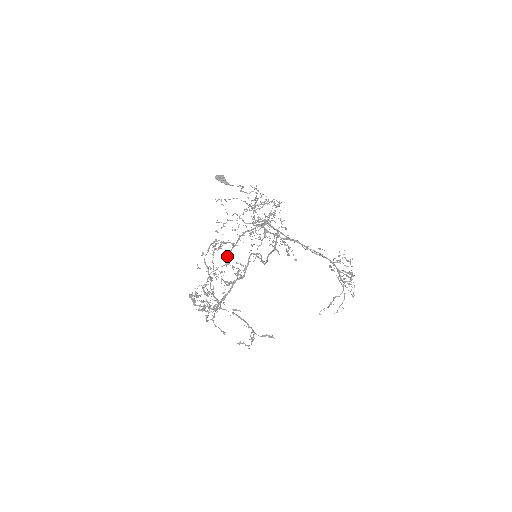
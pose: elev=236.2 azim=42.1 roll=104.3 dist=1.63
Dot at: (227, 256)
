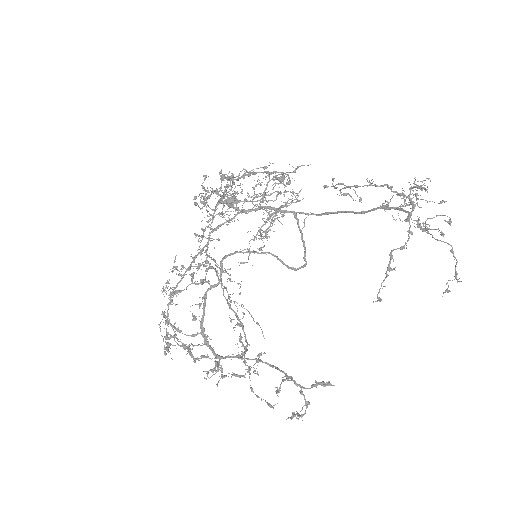
Dot at: (190, 264)
